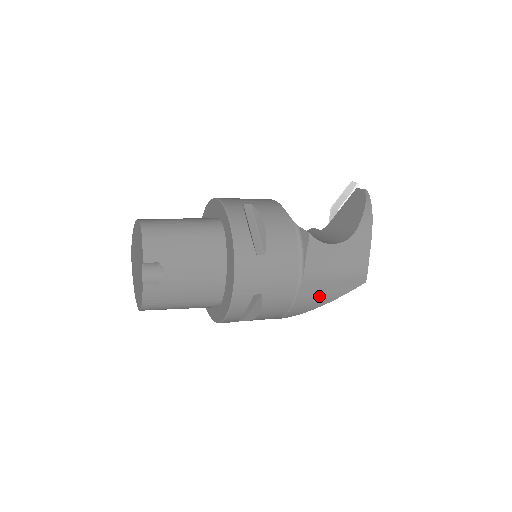
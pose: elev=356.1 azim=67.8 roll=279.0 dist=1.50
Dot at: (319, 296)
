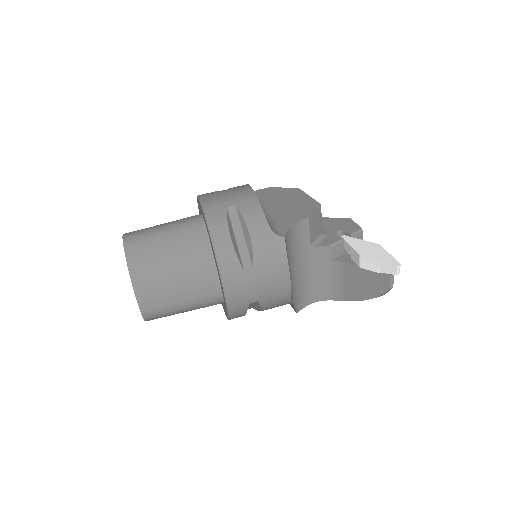
Dot at: occluded
